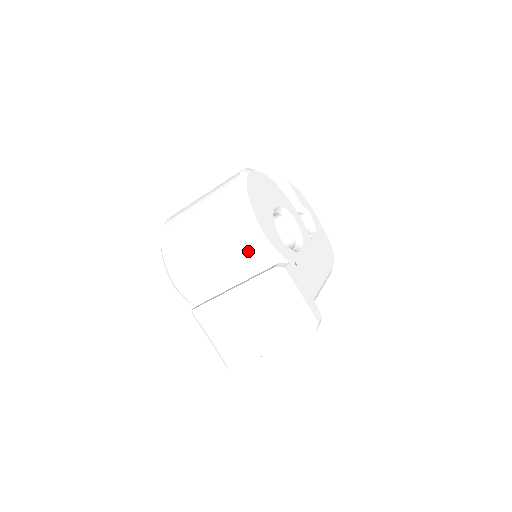
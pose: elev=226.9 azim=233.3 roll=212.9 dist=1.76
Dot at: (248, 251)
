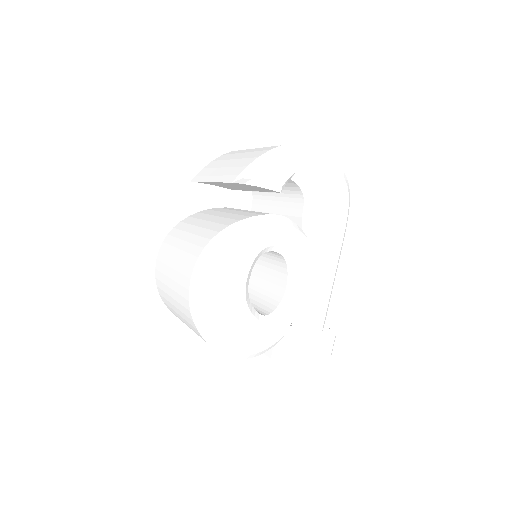
Dot at: occluded
